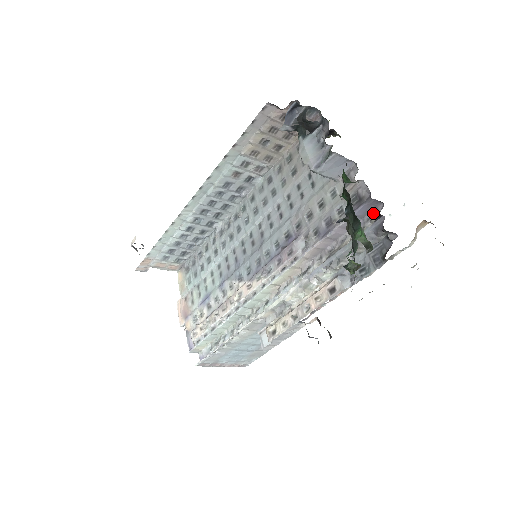
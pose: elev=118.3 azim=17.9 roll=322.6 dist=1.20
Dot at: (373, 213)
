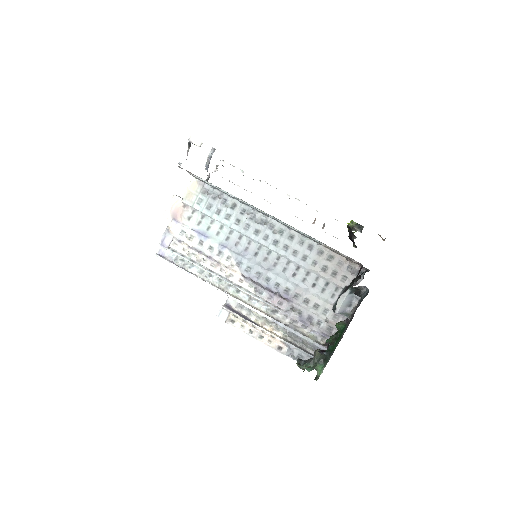
Dot at: (326, 338)
